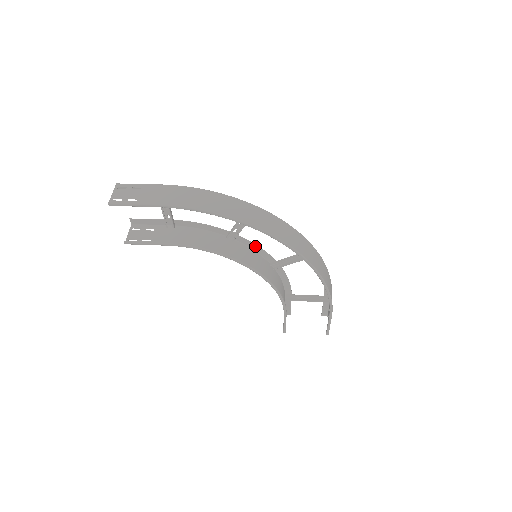
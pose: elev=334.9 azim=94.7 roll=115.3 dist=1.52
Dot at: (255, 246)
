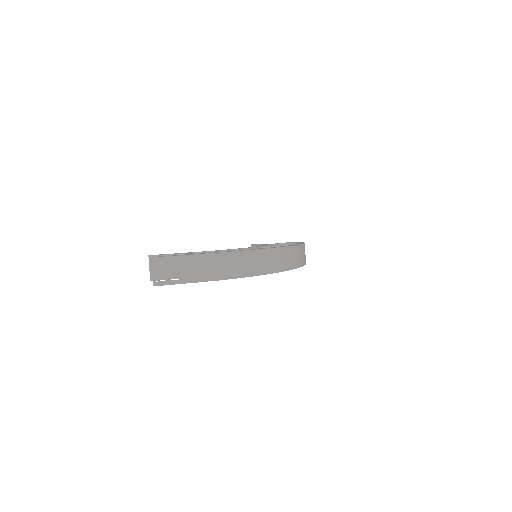
Dot at: occluded
